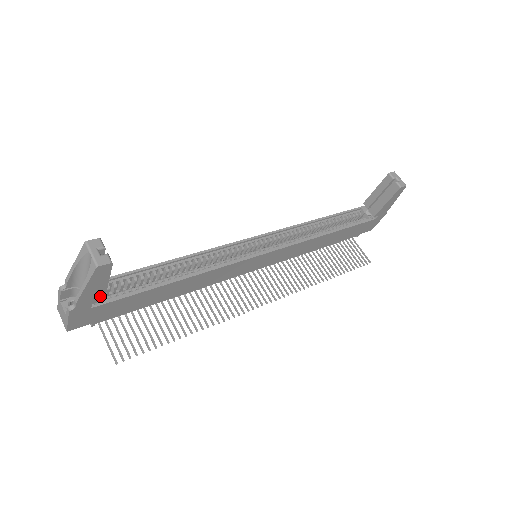
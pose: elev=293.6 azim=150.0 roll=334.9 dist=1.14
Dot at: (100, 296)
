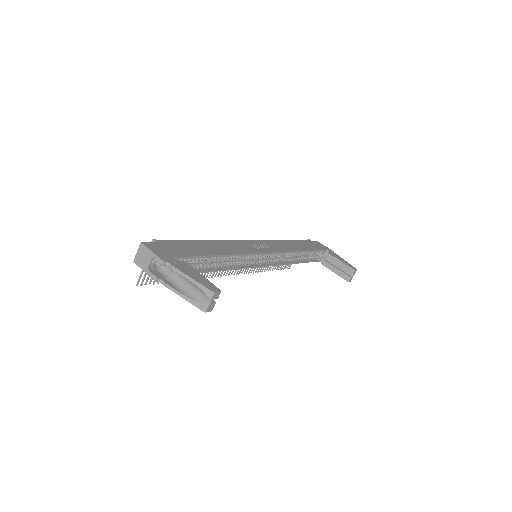
Dot at: occluded
